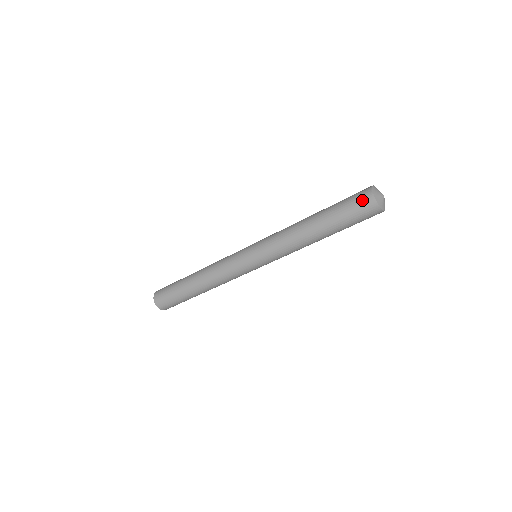
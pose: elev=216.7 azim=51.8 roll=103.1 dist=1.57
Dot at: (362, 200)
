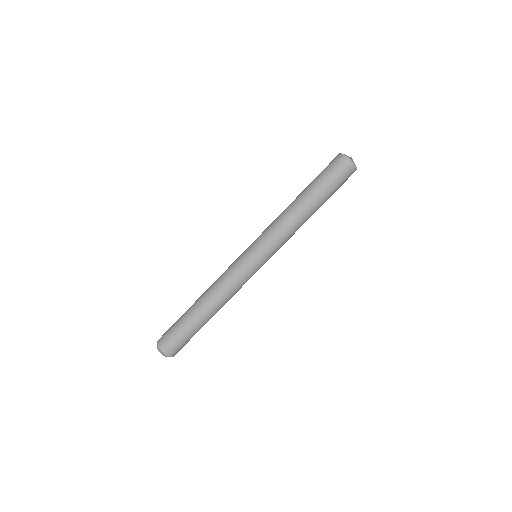
Dot at: (334, 161)
